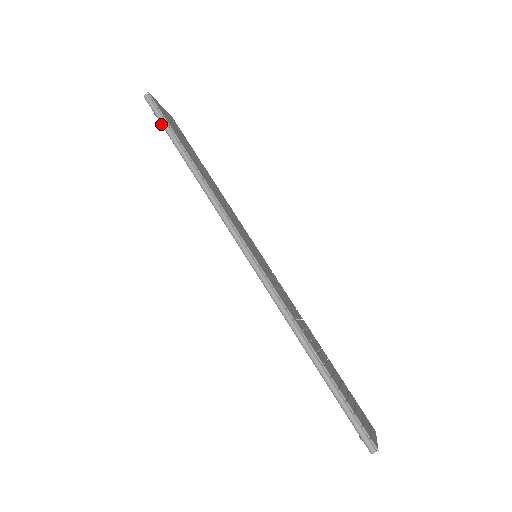
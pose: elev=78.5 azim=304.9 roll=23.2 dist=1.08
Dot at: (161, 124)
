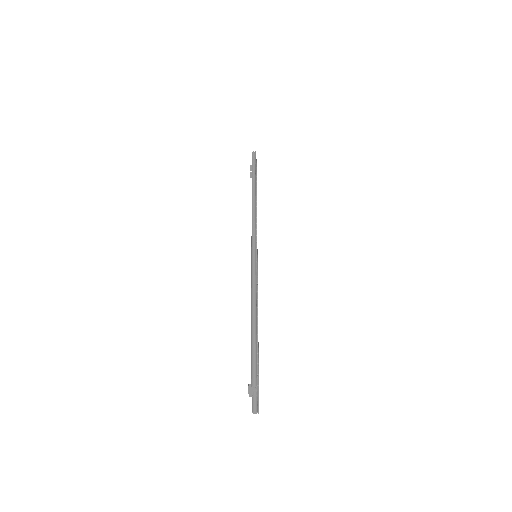
Dot at: (252, 166)
